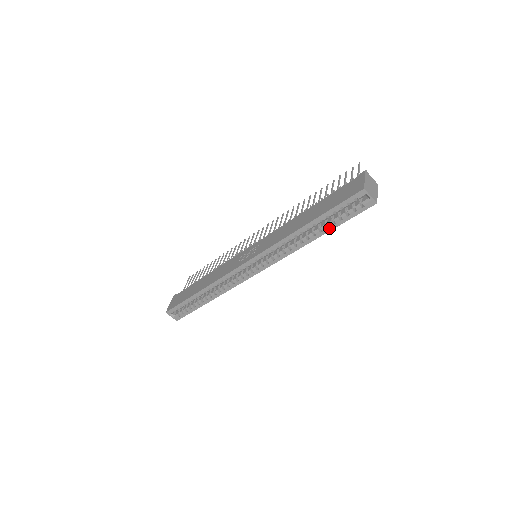
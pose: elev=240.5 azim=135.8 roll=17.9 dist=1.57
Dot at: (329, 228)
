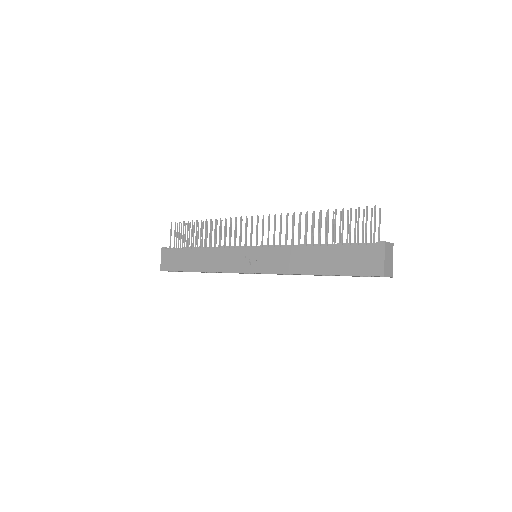
Dot at: occluded
